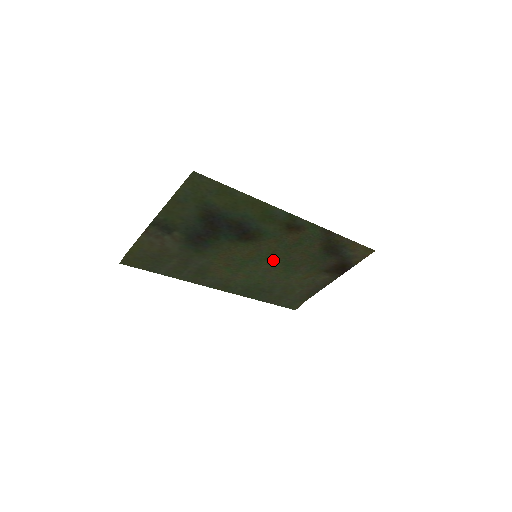
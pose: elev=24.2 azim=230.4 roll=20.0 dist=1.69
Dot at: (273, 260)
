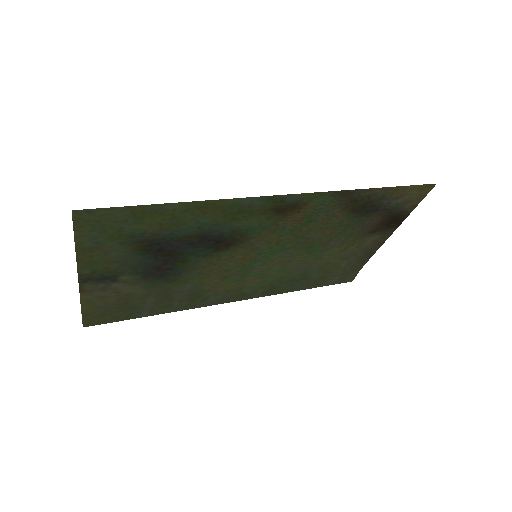
Dot at: (284, 250)
